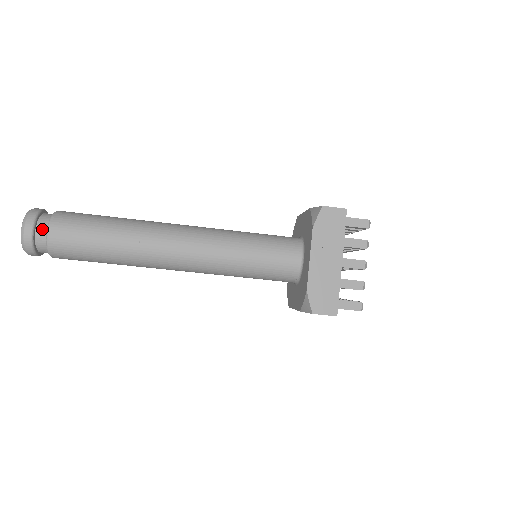
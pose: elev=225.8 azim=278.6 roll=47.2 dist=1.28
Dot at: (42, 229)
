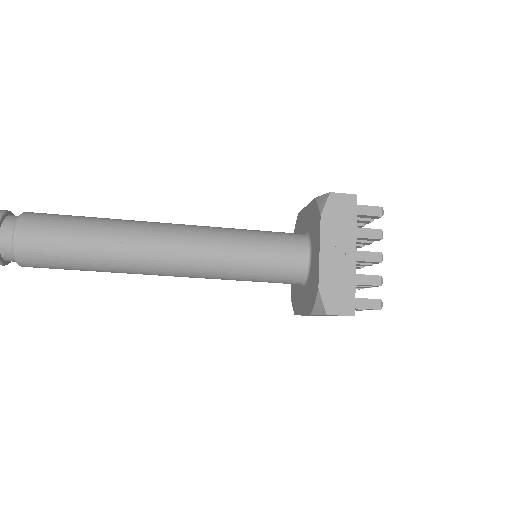
Dot at: (7, 232)
